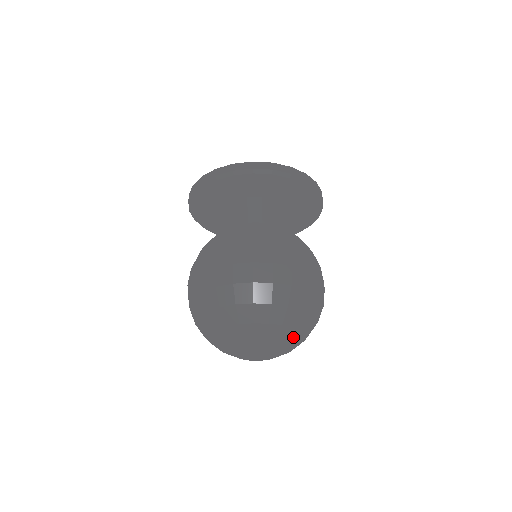
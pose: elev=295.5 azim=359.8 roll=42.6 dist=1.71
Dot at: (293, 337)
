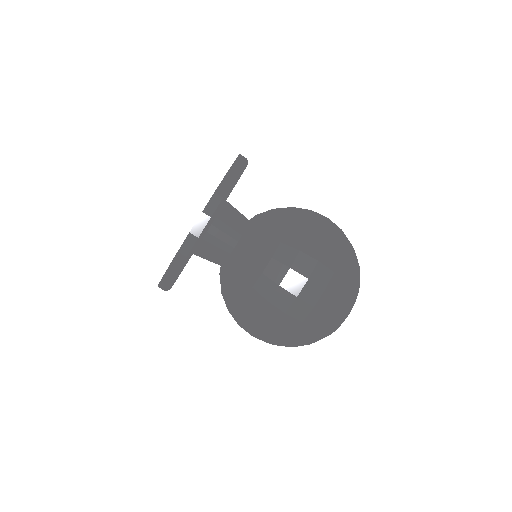
Dot at: (353, 300)
